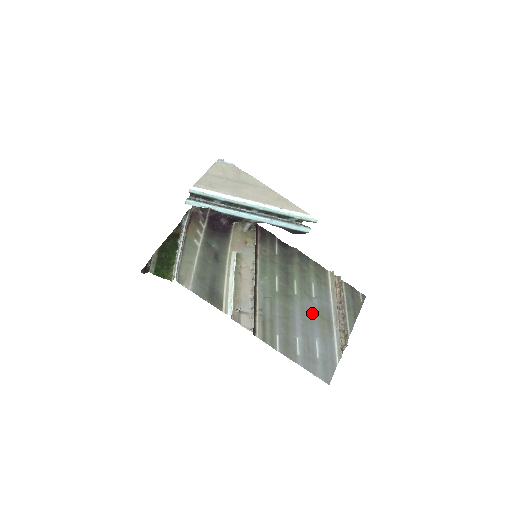
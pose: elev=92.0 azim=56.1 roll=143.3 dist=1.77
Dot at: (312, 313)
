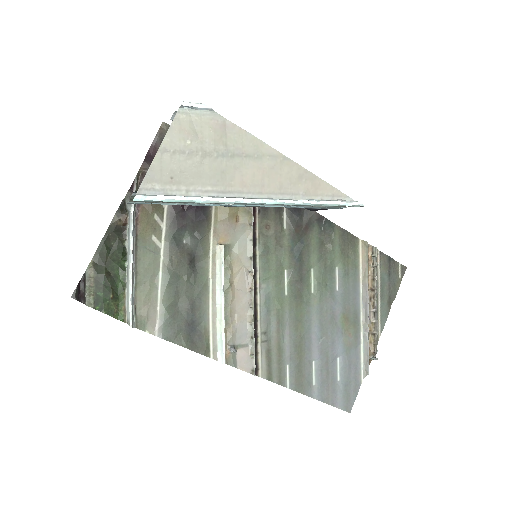
Dot at: (334, 317)
